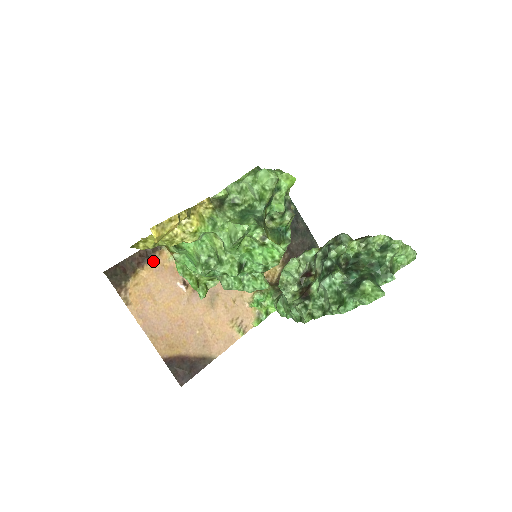
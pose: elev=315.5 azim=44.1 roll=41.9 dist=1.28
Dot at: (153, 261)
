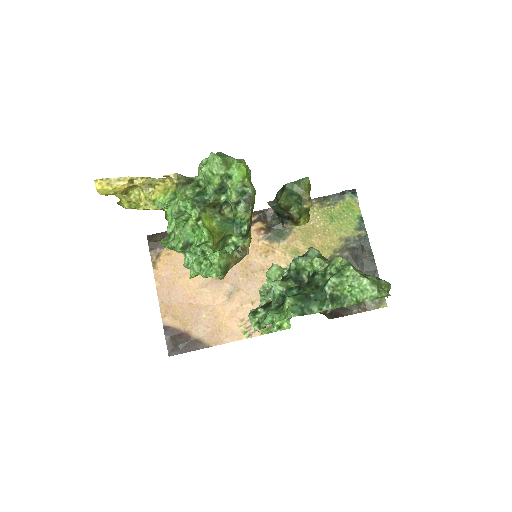
Dot at: occluded
